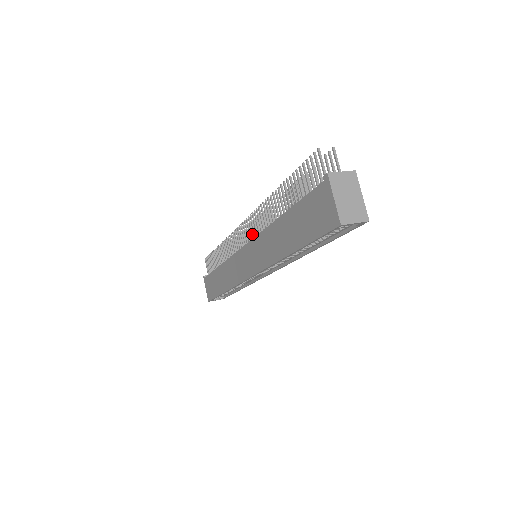
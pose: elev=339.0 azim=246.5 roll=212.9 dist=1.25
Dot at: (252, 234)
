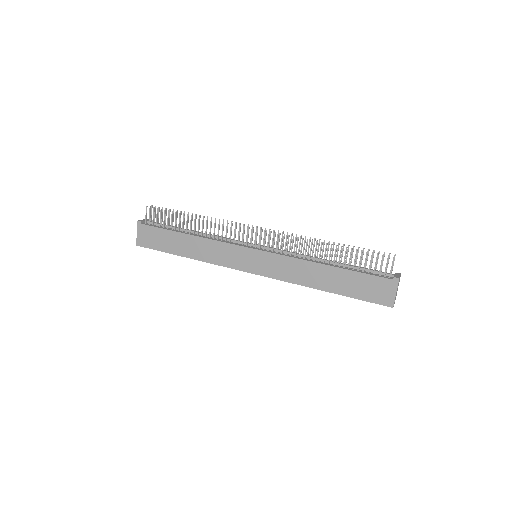
Dot at: (269, 246)
